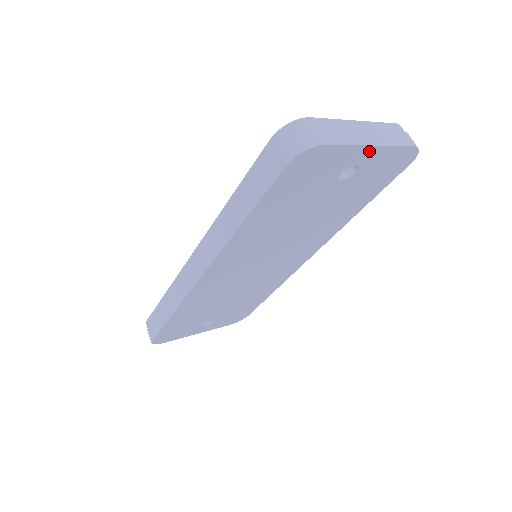
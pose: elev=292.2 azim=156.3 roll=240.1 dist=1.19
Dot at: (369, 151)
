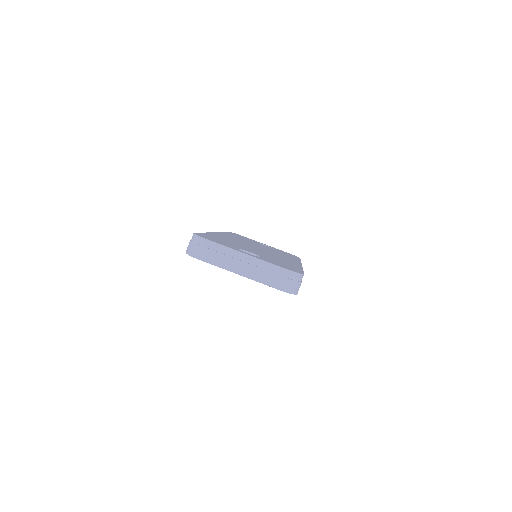
Dot at: (240, 274)
